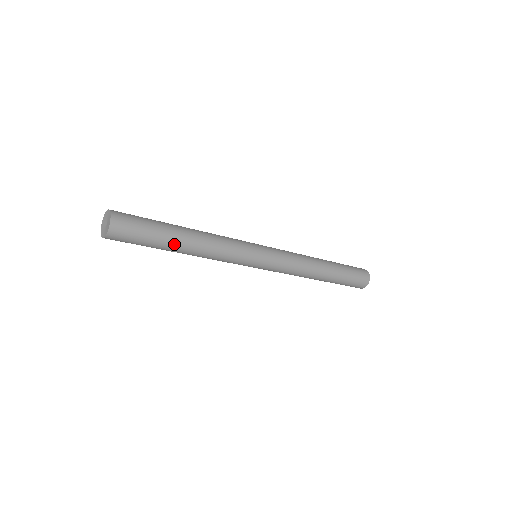
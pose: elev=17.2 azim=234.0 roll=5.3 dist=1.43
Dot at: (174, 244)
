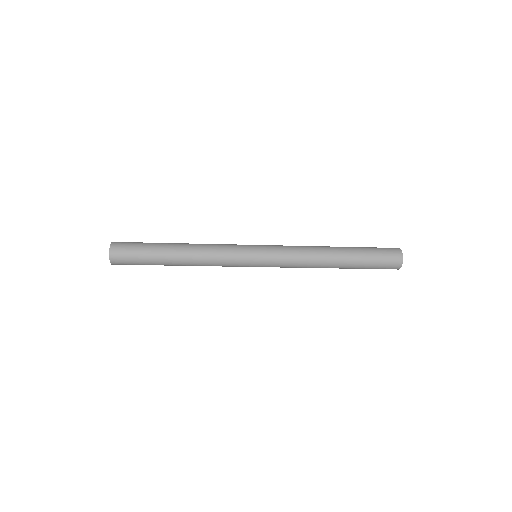
Dot at: (166, 259)
